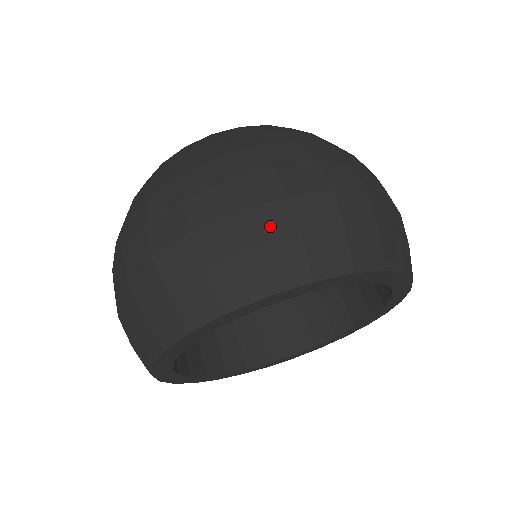
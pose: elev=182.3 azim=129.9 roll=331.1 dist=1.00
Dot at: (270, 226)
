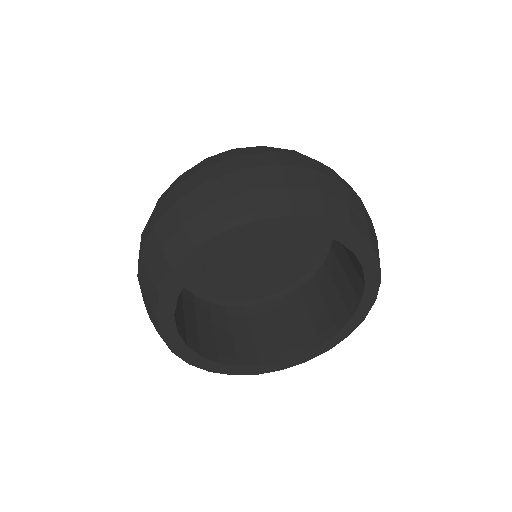
Dot at: (300, 178)
